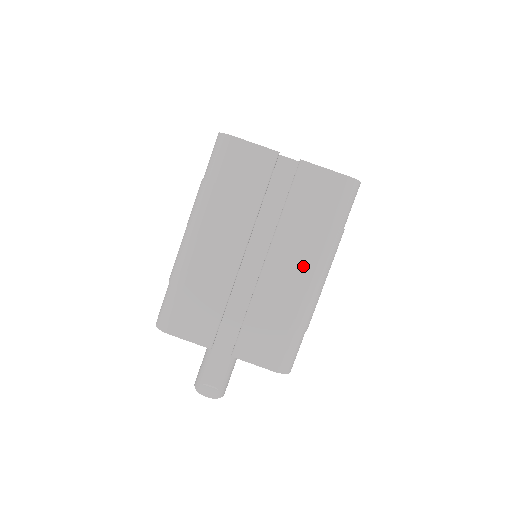
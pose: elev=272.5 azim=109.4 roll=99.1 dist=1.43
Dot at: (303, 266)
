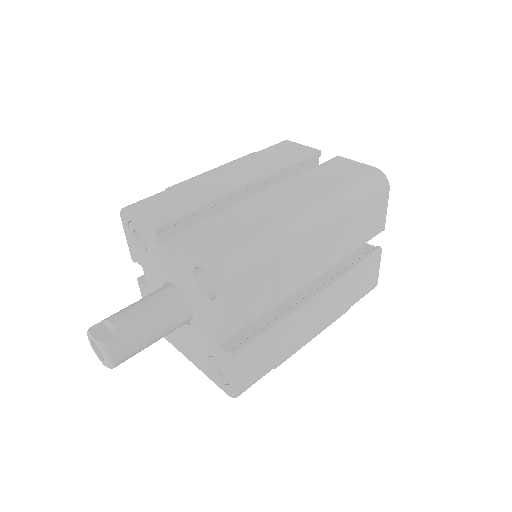
Dot at: (302, 199)
